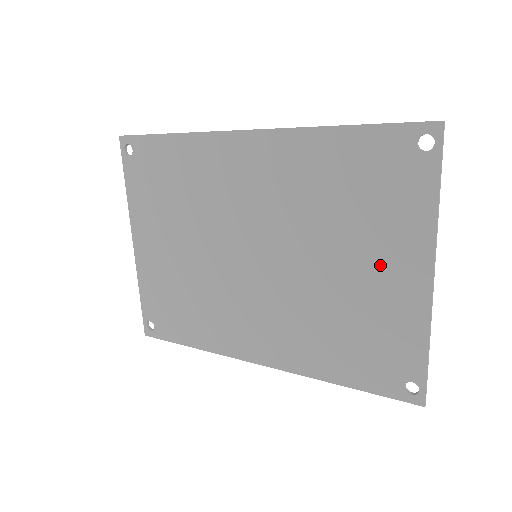
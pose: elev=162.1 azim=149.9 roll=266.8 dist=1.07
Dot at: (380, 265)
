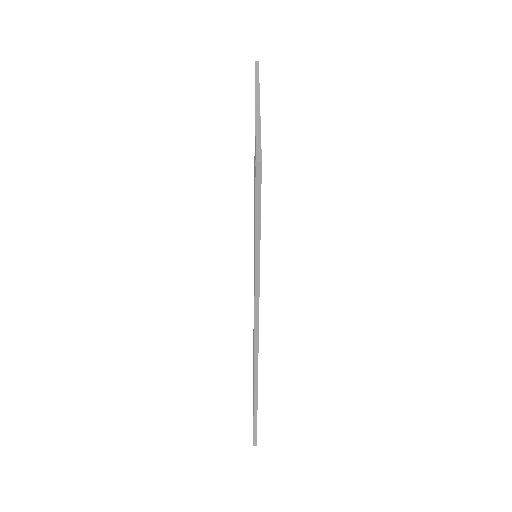
Dot at: occluded
